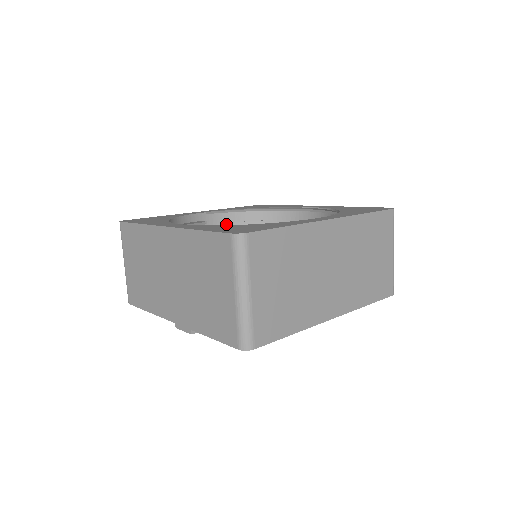
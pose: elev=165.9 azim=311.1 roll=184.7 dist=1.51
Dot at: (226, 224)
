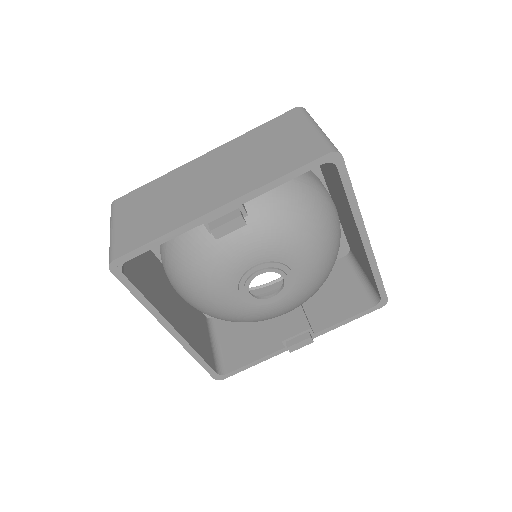
Dot at: occluded
